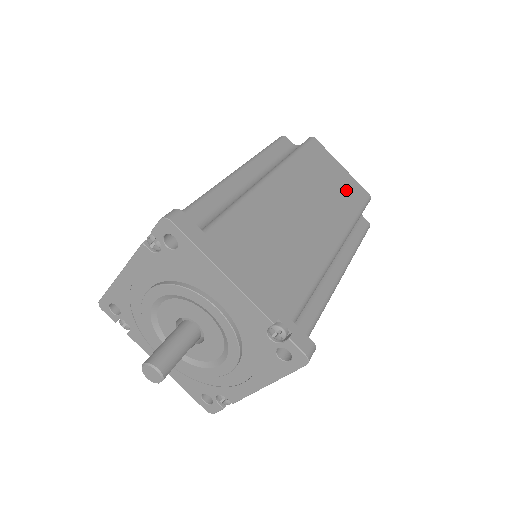
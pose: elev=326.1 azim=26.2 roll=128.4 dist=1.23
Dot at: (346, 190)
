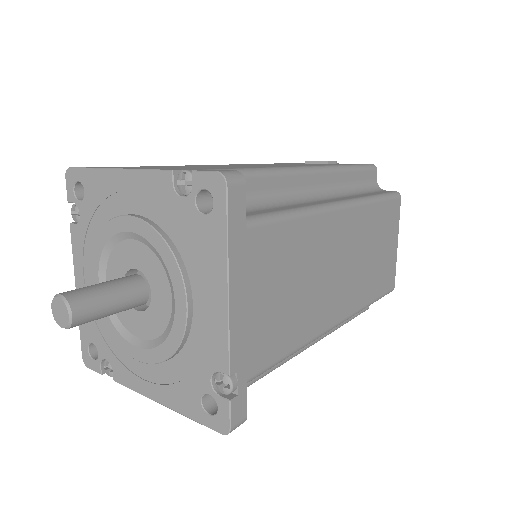
Dot at: (383, 269)
